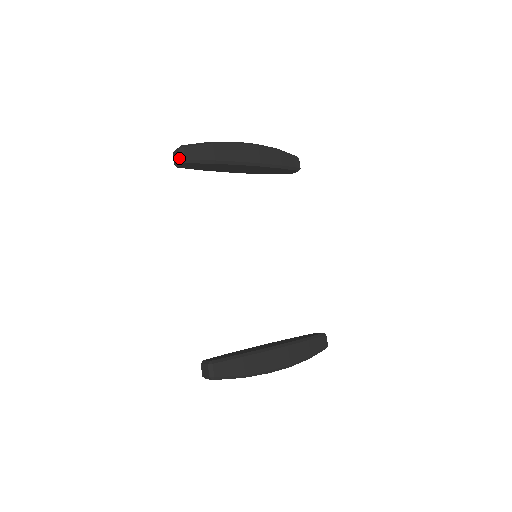
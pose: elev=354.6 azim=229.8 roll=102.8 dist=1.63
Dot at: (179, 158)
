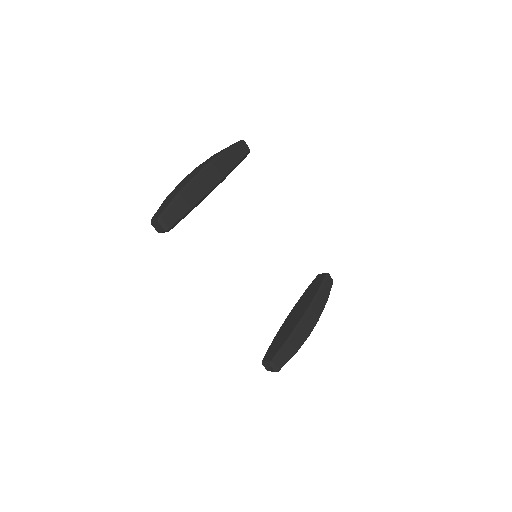
Dot at: (163, 230)
